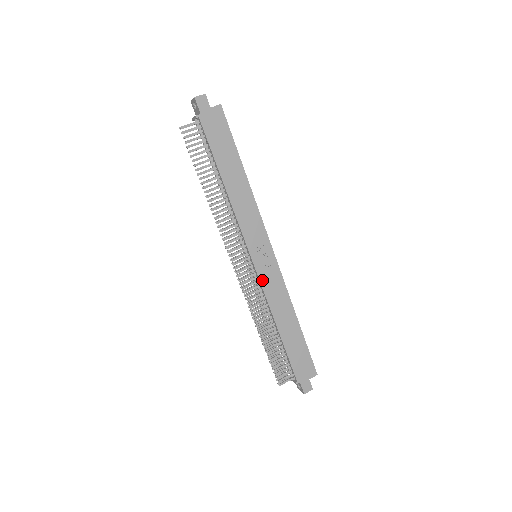
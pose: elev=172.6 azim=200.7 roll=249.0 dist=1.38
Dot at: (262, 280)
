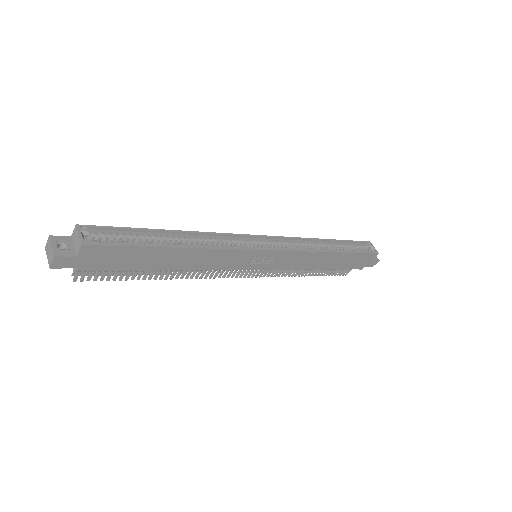
Dot at: (277, 267)
